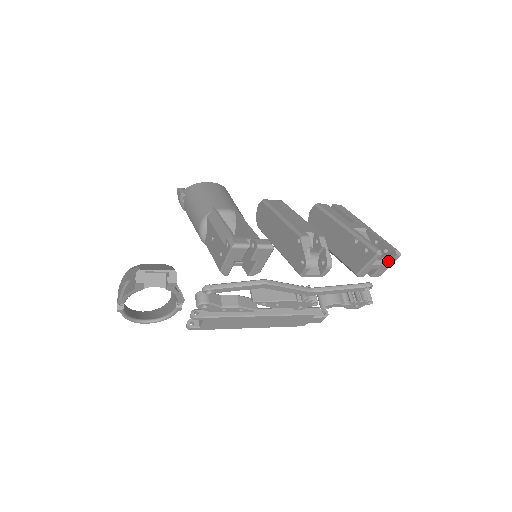
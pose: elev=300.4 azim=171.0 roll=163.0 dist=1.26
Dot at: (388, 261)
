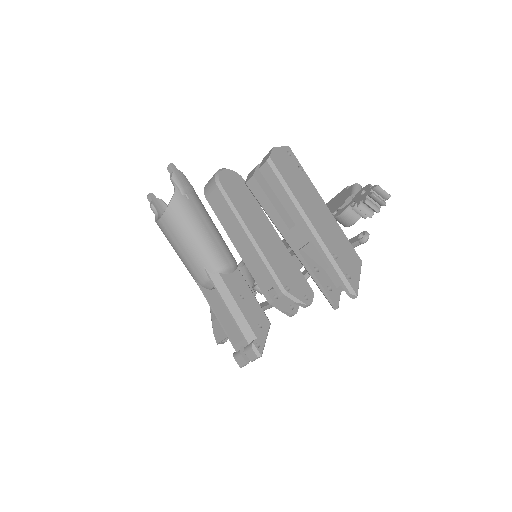
Dot at: occluded
